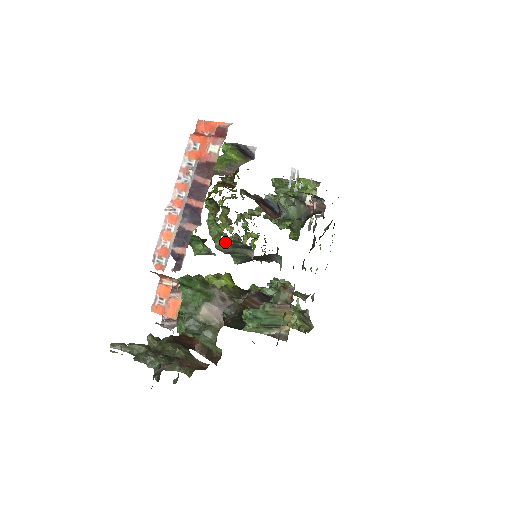
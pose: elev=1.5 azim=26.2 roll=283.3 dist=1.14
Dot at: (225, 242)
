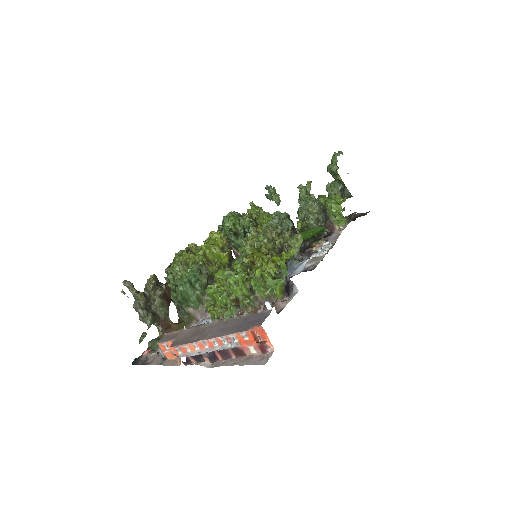
Dot at: occluded
